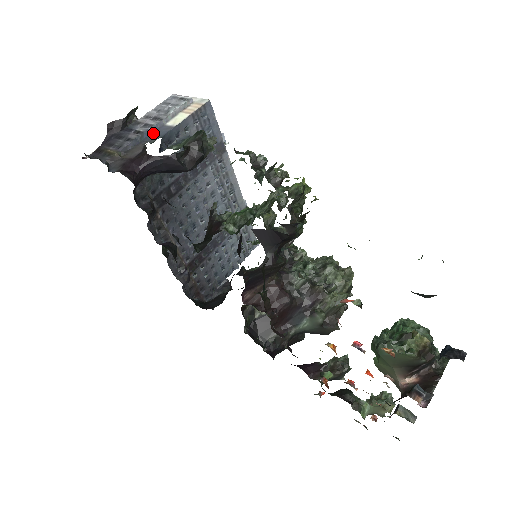
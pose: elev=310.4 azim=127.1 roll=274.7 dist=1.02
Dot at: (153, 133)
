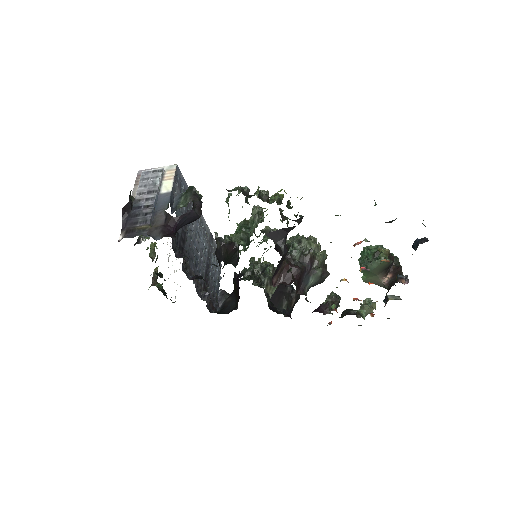
Dot at: (158, 202)
